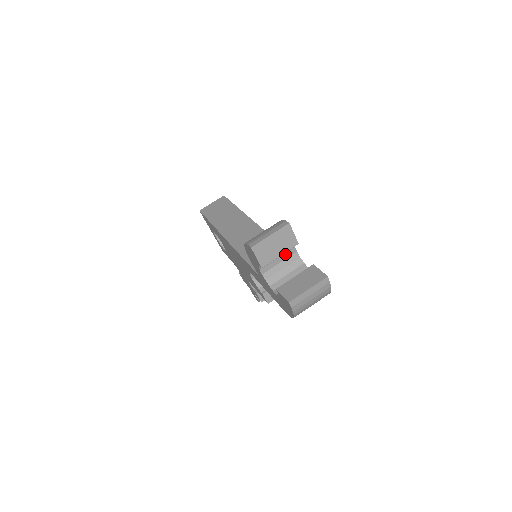
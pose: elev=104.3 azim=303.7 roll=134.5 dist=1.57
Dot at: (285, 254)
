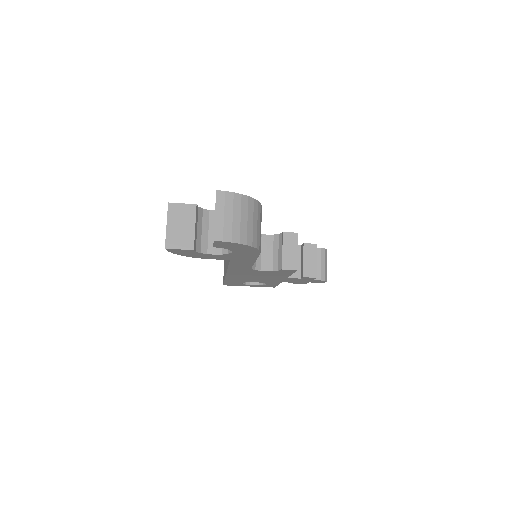
Dot at: (210, 223)
